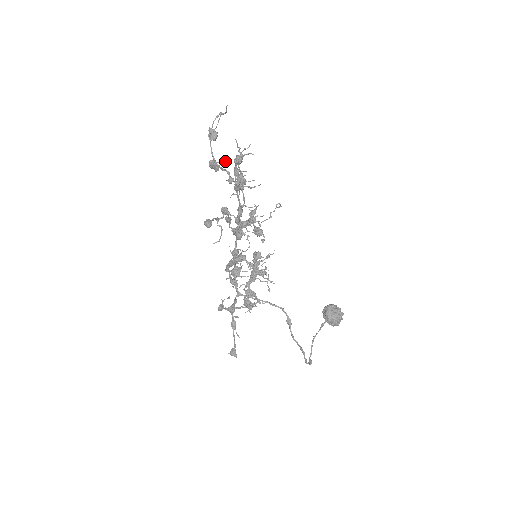
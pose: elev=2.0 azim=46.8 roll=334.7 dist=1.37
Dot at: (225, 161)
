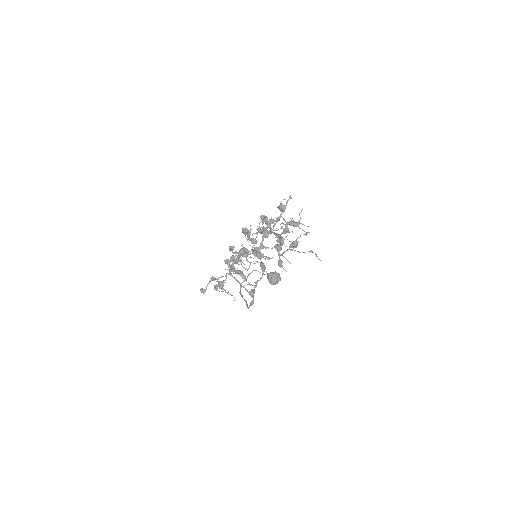
Dot at: (289, 262)
